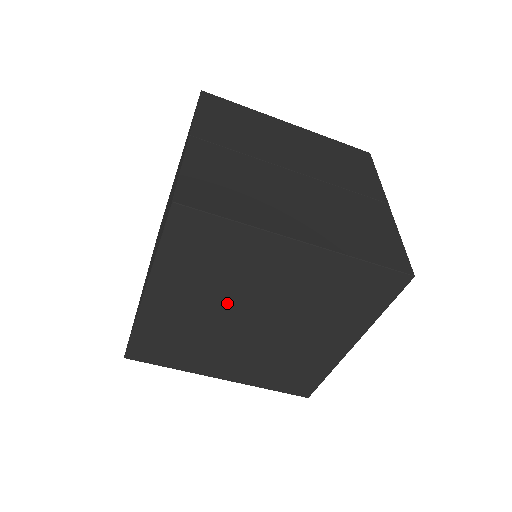
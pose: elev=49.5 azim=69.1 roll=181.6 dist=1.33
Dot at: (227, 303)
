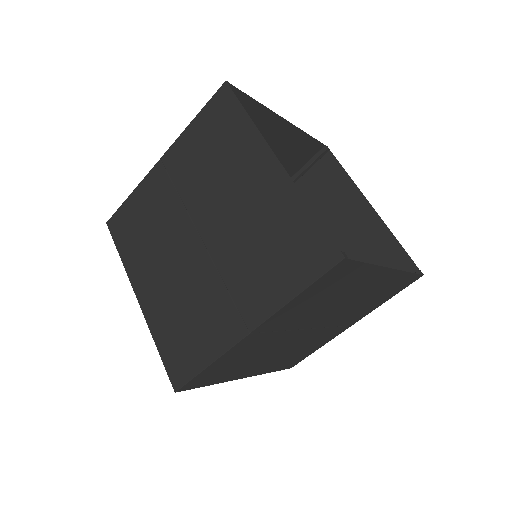
Dot at: occluded
